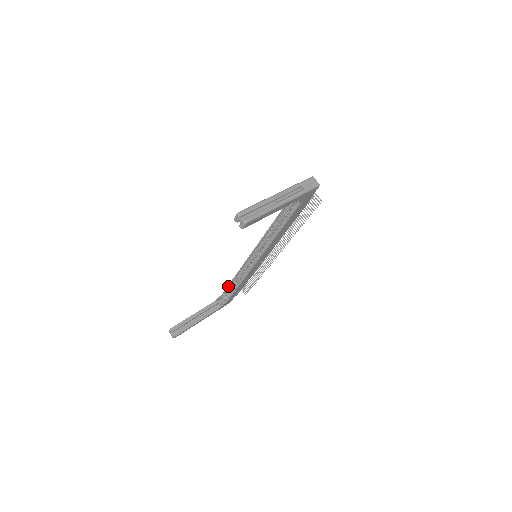
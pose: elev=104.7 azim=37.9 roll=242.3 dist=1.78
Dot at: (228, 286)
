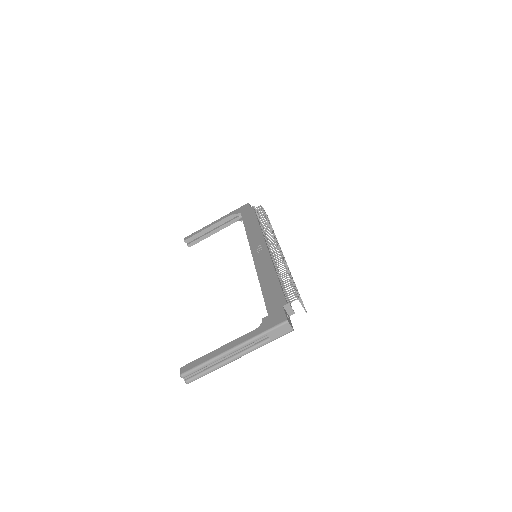
Dot at: (243, 221)
